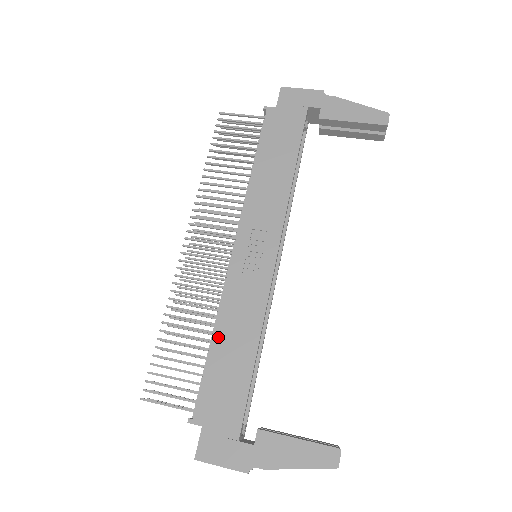
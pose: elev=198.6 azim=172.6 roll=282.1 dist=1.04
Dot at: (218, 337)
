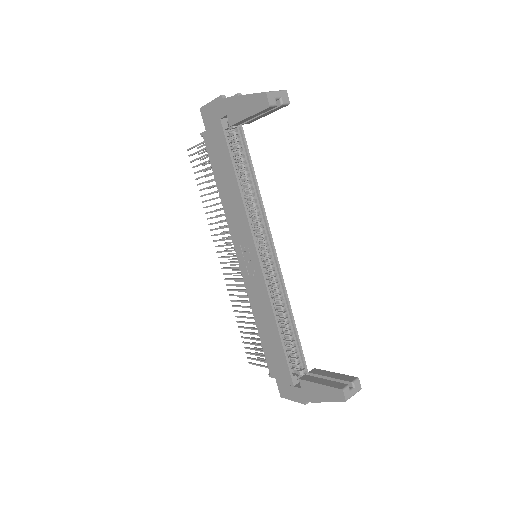
Dot at: (258, 324)
